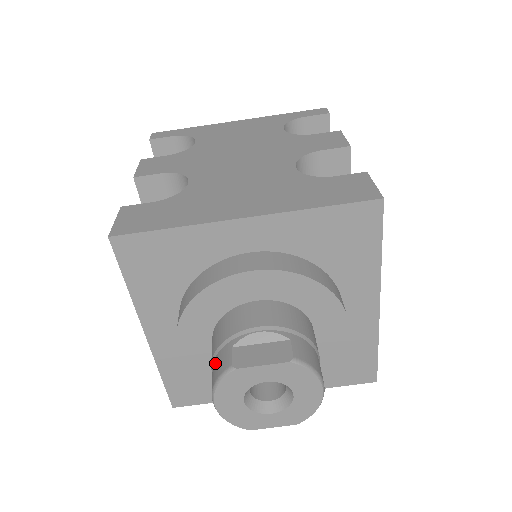
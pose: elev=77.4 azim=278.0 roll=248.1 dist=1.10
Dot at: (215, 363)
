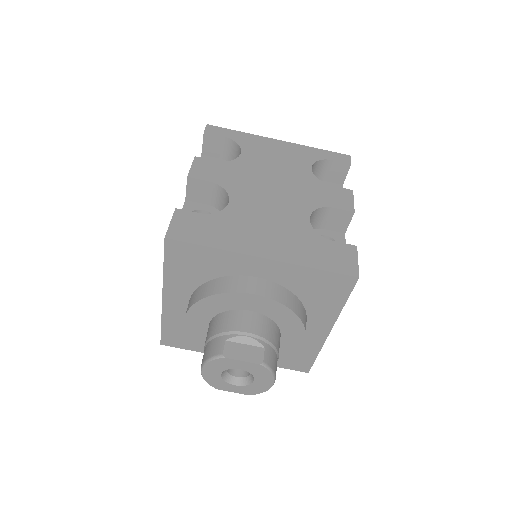
Dot at: (210, 344)
